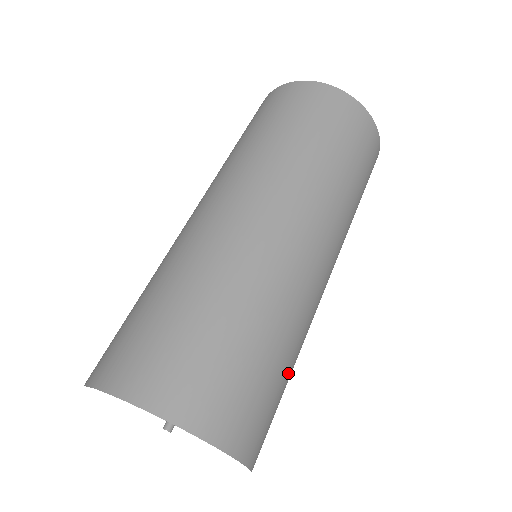
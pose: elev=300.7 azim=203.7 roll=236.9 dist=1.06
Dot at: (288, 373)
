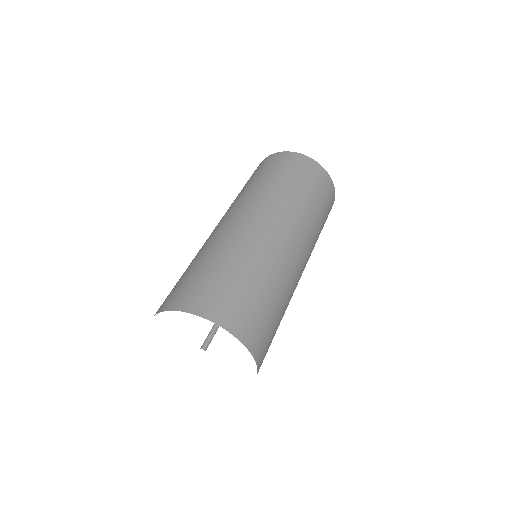
Dot at: occluded
